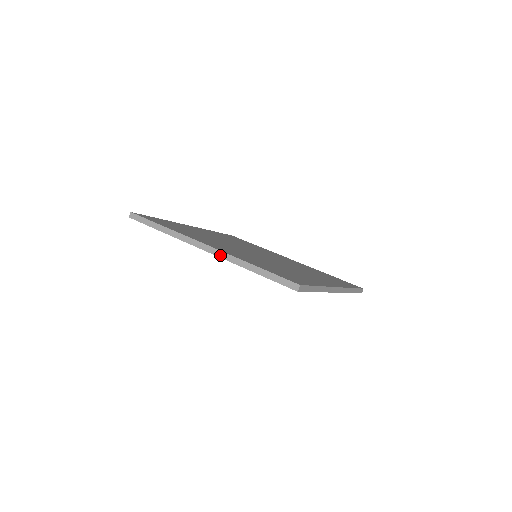
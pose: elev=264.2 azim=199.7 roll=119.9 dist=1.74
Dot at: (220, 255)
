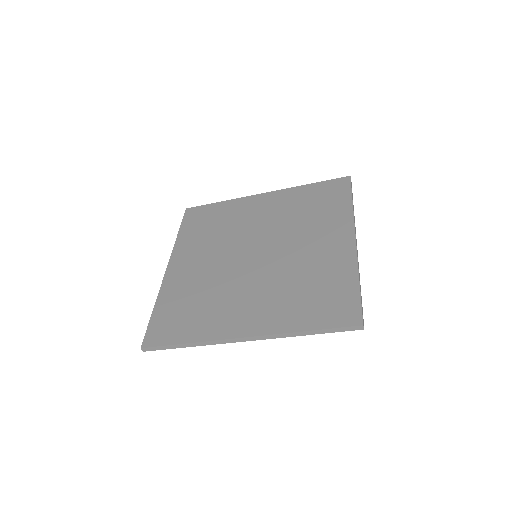
Dot at: (266, 338)
